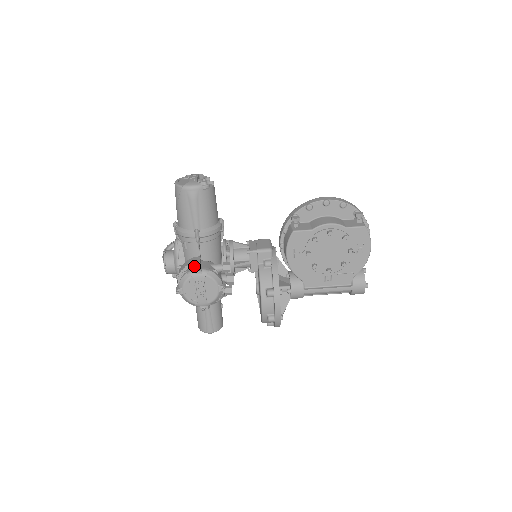
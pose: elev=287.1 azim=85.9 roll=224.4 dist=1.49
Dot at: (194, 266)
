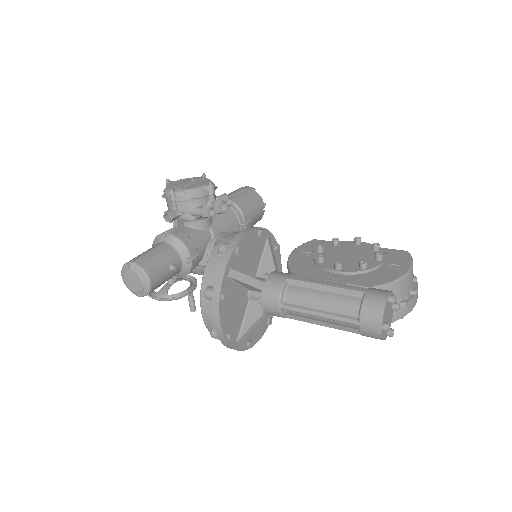
Dot at: occluded
